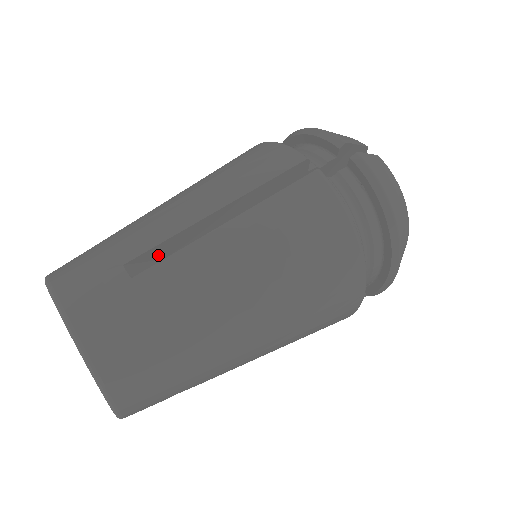
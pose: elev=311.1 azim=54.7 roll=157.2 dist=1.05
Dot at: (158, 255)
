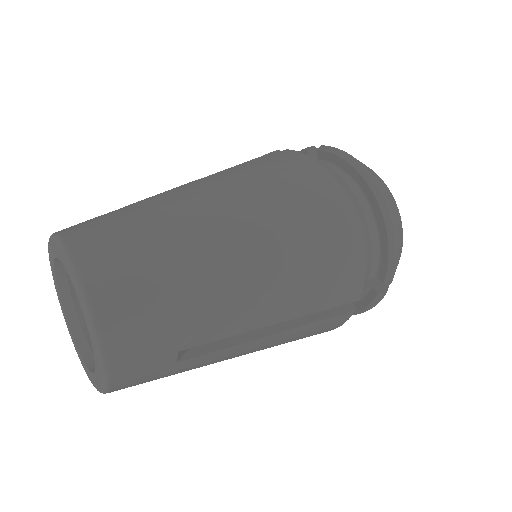
Dot at: occluded
